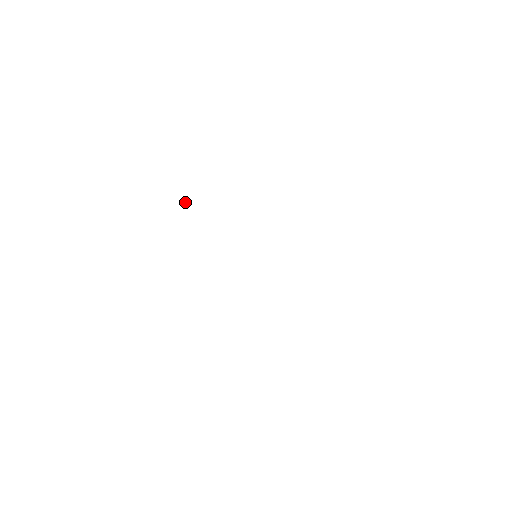
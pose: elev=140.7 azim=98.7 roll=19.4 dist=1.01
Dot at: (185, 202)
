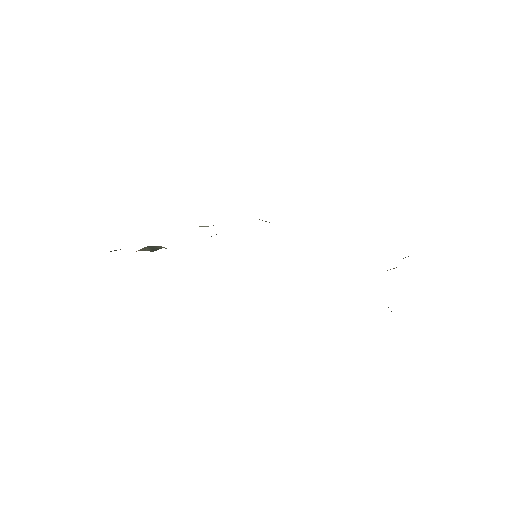
Dot at: (207, 226)
